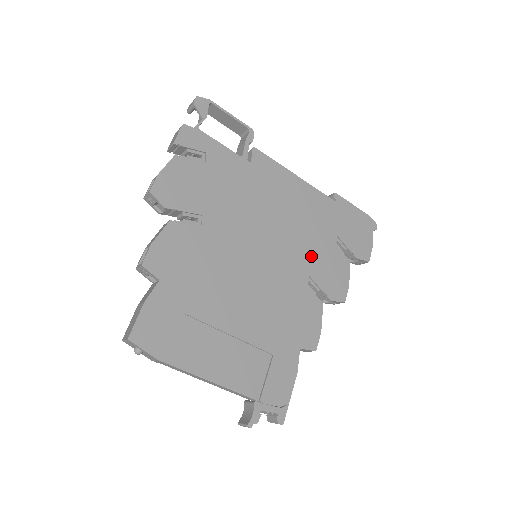
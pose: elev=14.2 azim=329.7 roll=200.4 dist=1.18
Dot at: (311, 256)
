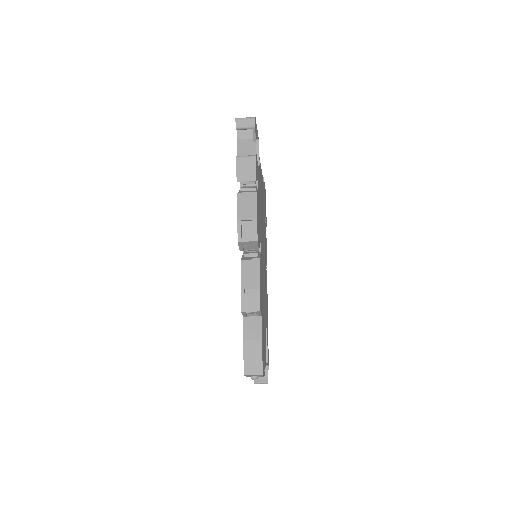
Dot at: occluded
